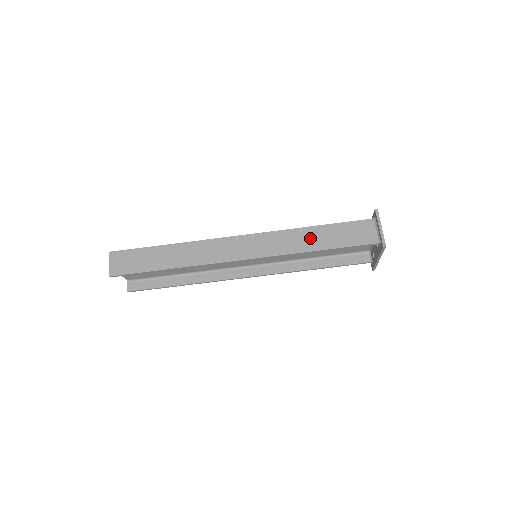
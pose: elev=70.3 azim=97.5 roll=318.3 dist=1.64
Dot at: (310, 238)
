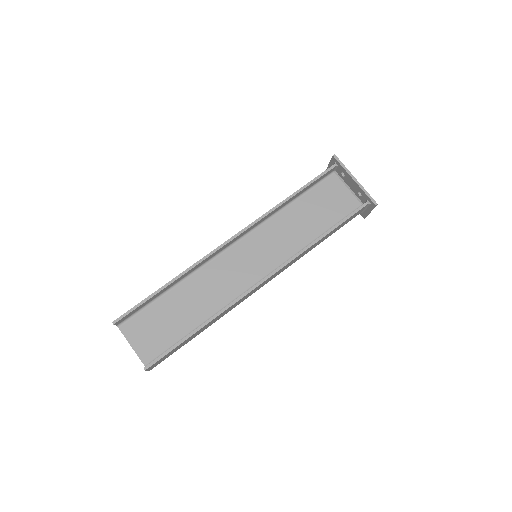
Dot at: occluded
